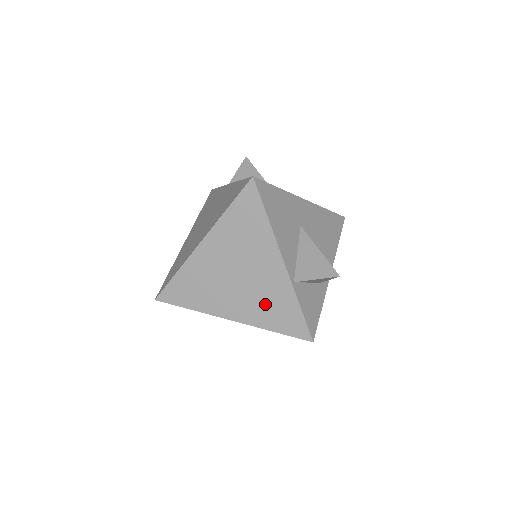
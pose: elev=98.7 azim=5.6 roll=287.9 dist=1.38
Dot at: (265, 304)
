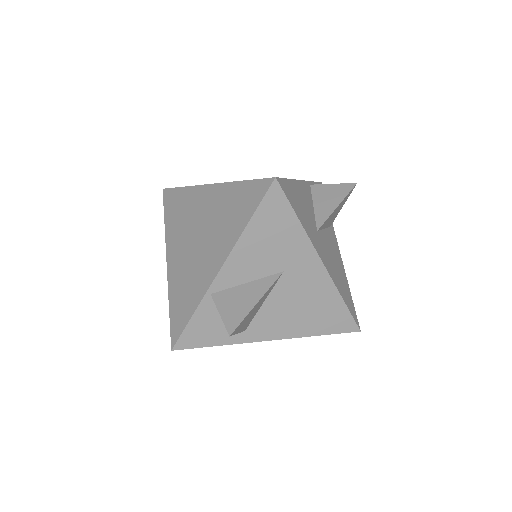
Dot at: (185, 281)
